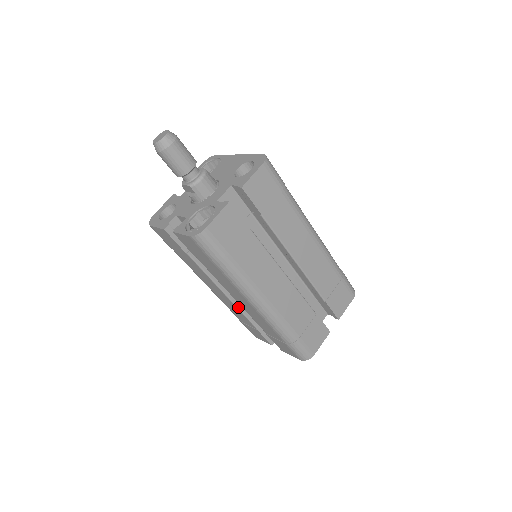
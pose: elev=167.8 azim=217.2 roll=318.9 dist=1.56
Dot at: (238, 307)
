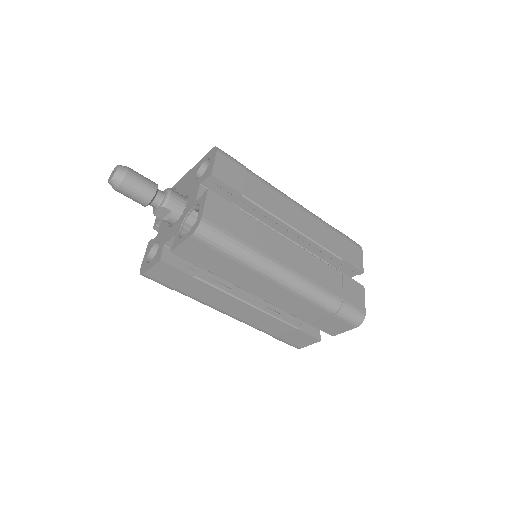
Dot at: (269, 313)
